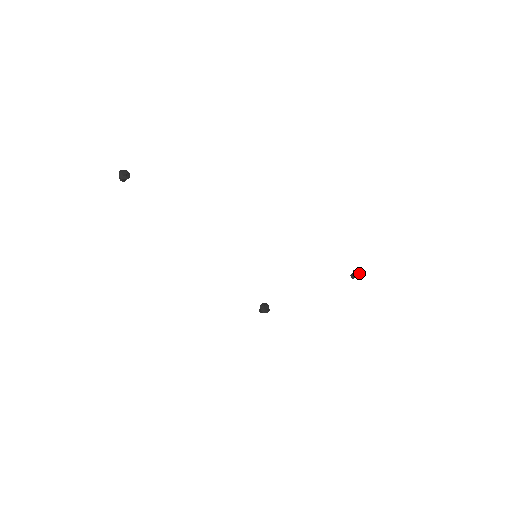
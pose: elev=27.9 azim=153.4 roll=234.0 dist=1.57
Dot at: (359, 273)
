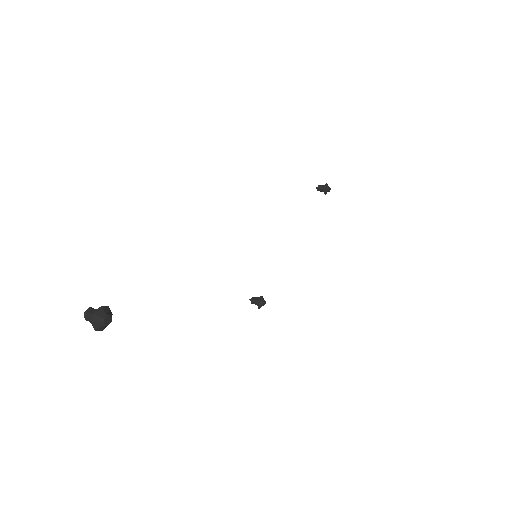
Dot at: (330, 189)
